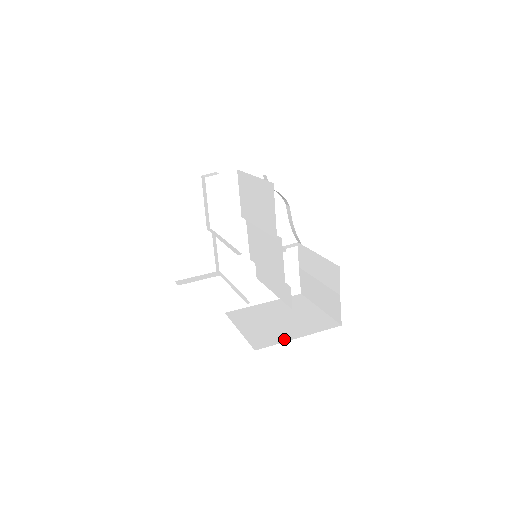
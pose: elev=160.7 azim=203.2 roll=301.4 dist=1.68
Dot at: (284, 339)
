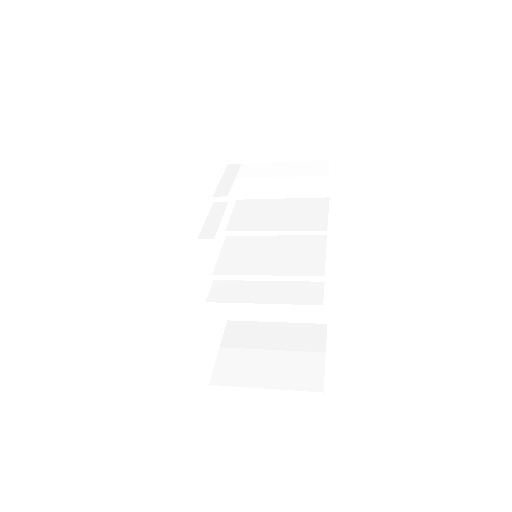
Dot at: occluded
